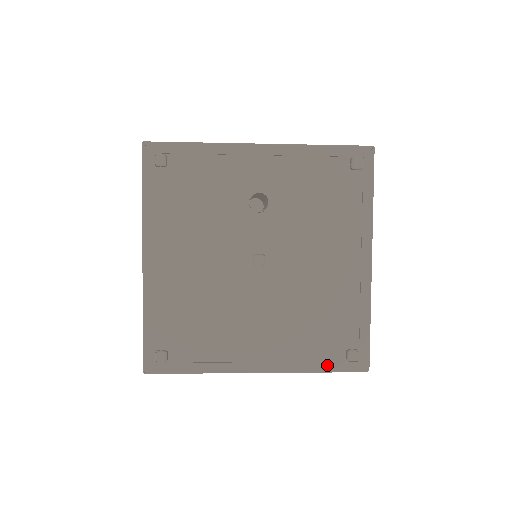
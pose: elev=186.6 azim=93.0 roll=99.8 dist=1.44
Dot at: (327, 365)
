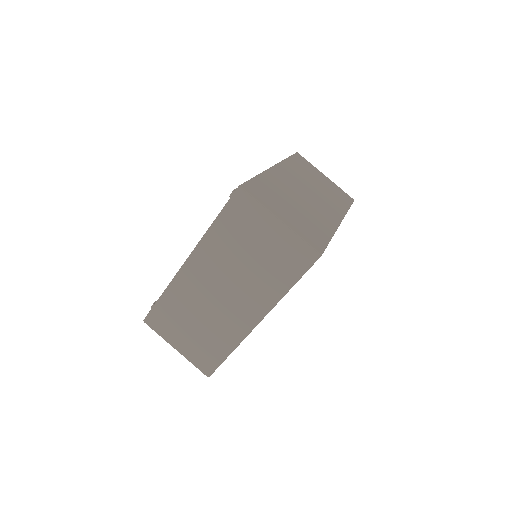
Dot at: occluded
